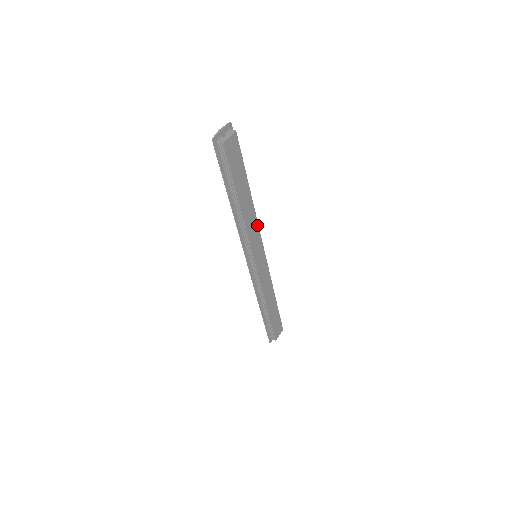
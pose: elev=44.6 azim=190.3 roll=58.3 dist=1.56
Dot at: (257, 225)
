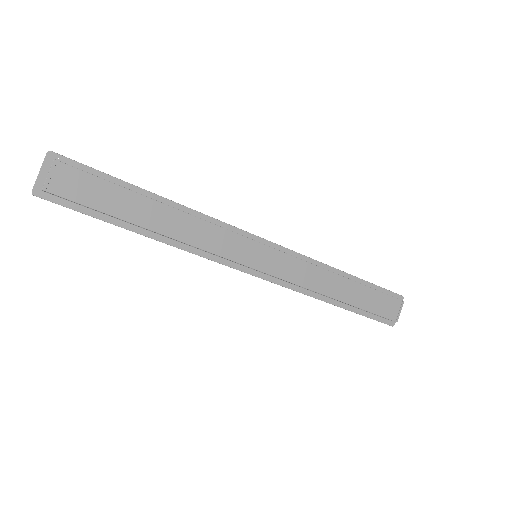
Dot at: (215, 227)
